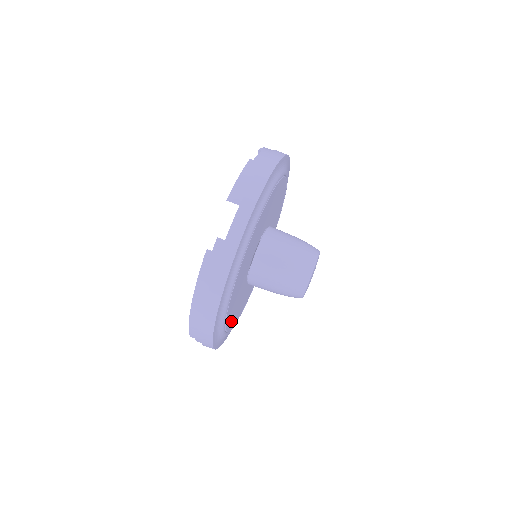
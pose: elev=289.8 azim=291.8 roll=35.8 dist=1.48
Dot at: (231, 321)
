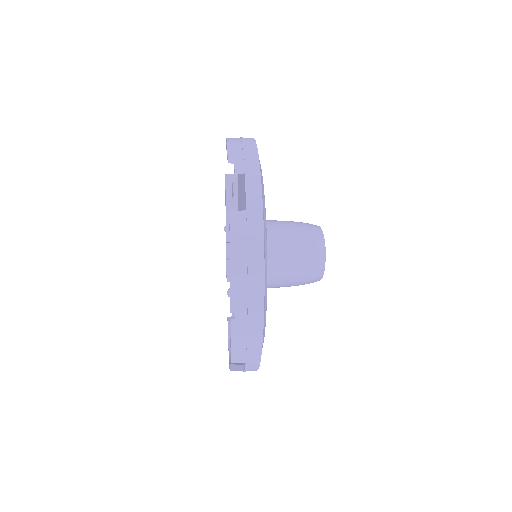
Dot at: occluded
